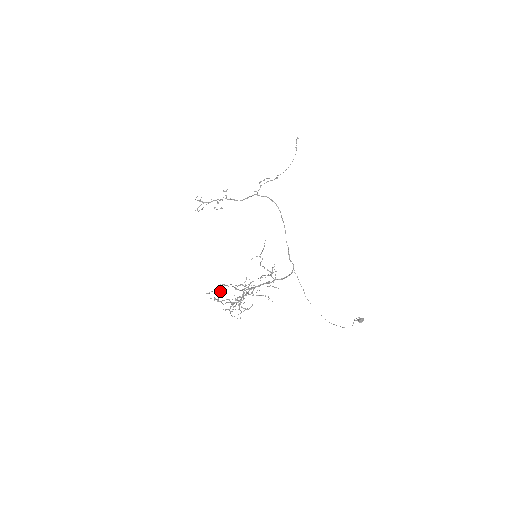
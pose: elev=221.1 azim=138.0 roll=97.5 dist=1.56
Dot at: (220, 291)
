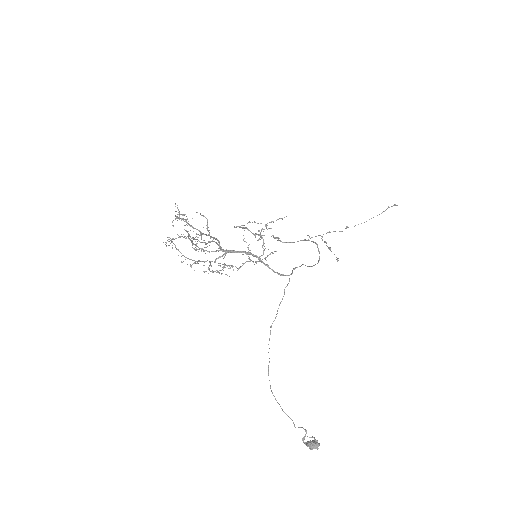
Dot at: occluded
